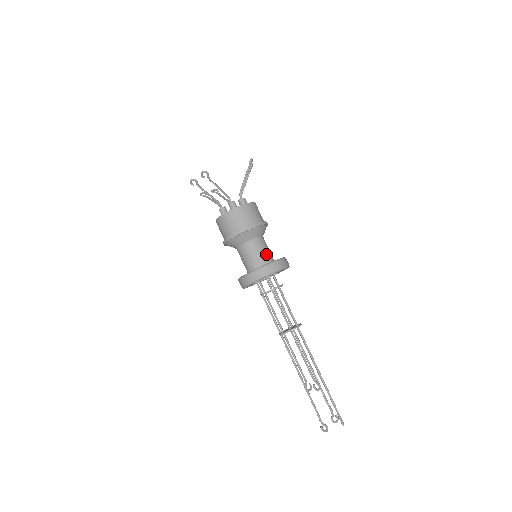
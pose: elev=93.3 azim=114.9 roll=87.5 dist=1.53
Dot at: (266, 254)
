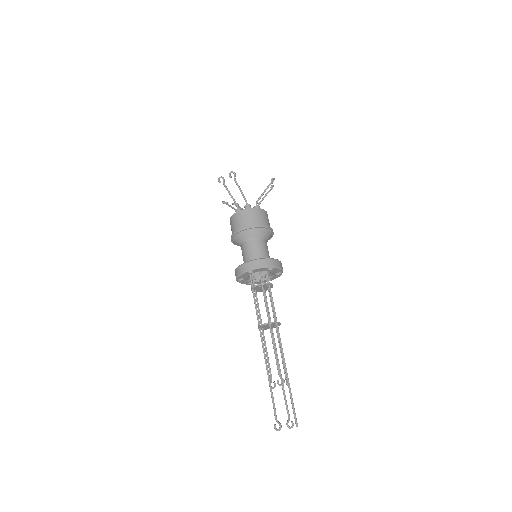
Dot at: (265, 254)
